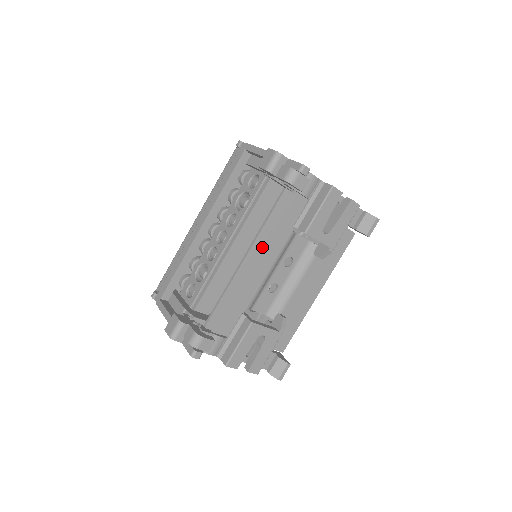
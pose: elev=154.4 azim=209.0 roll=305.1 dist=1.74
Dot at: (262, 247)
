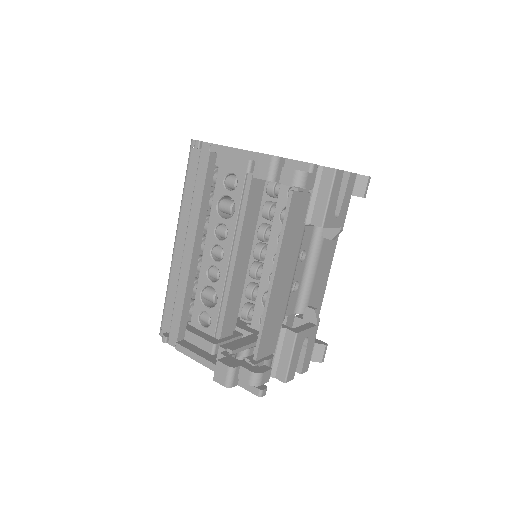
Dot at: (284, 259)
